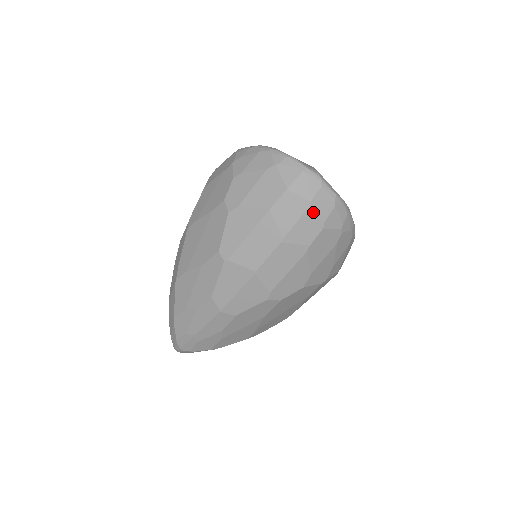
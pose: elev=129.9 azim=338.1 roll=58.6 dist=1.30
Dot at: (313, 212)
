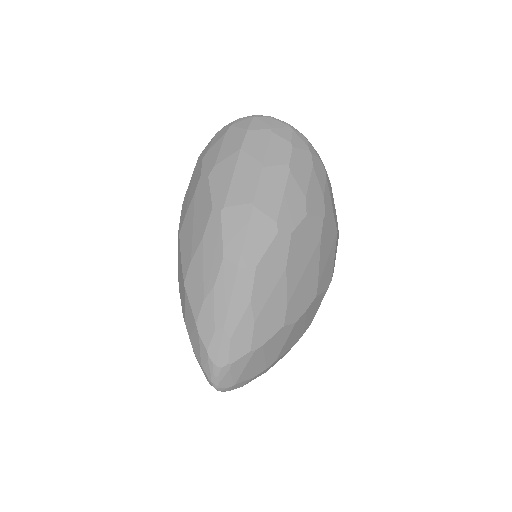
Dot at: (277, 136)
